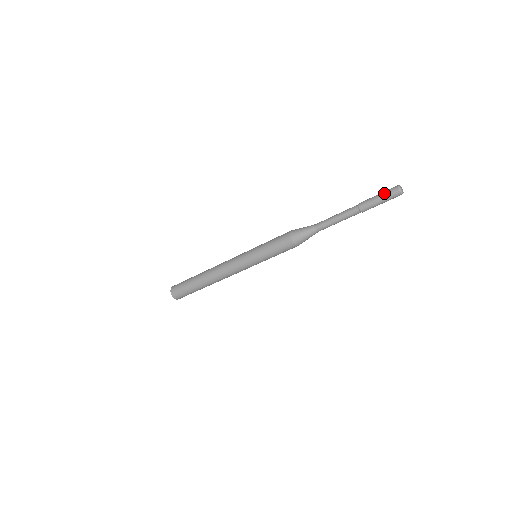
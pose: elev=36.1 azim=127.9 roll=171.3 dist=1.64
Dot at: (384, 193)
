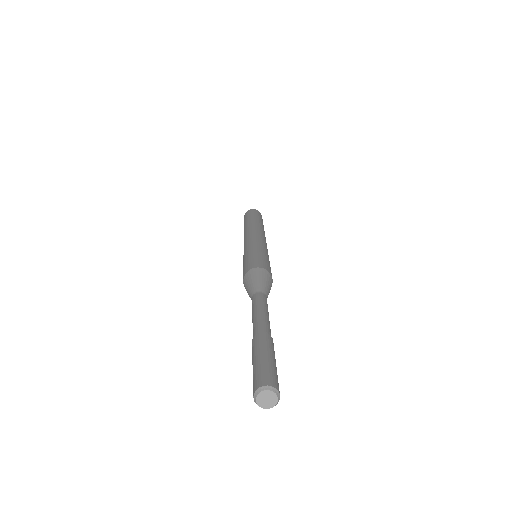
Dot at: occluded
